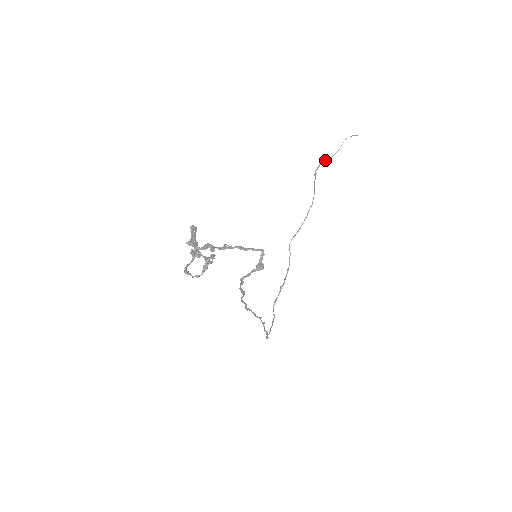
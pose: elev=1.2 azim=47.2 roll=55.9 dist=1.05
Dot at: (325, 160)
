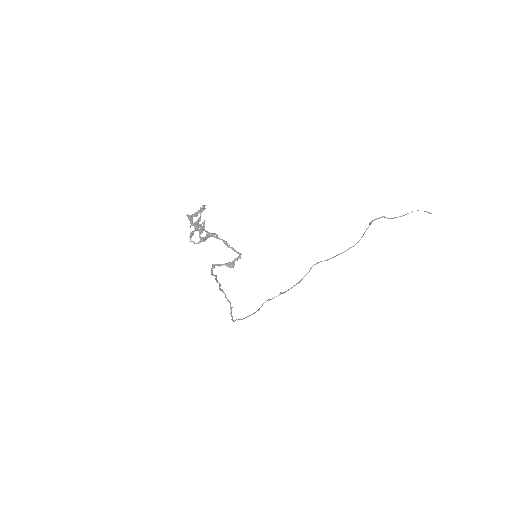
Dot at: (385, 217)
